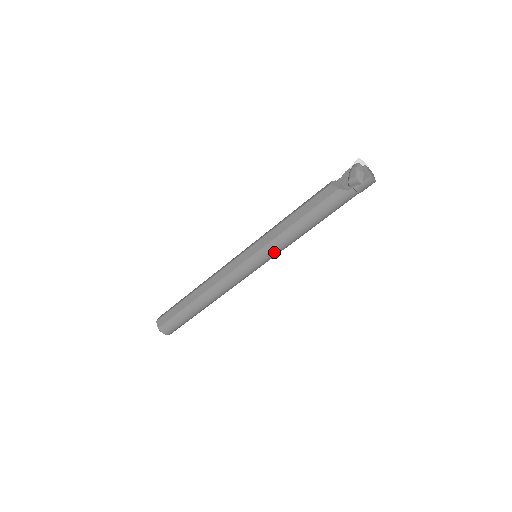
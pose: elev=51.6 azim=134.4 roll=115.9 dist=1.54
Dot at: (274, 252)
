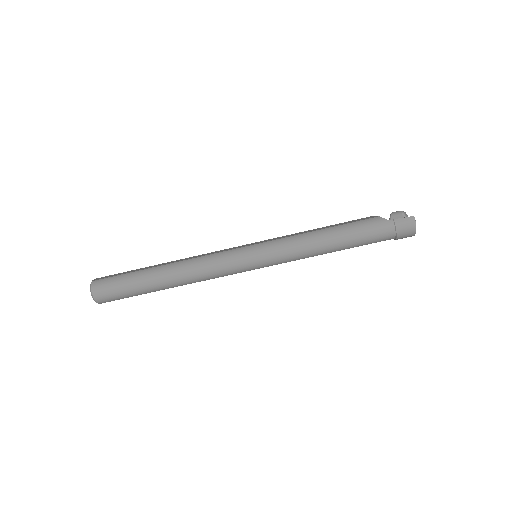
Dot at: (280, 250)
